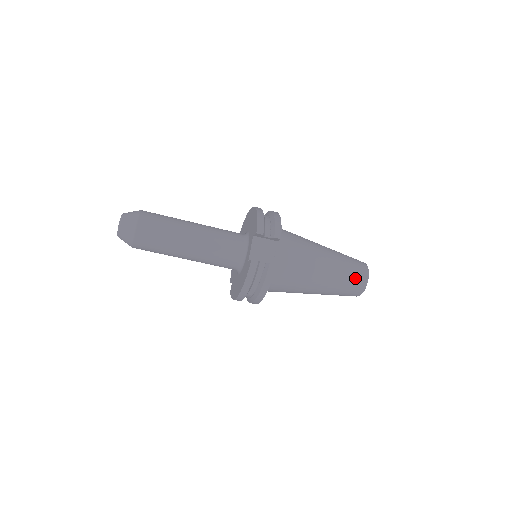
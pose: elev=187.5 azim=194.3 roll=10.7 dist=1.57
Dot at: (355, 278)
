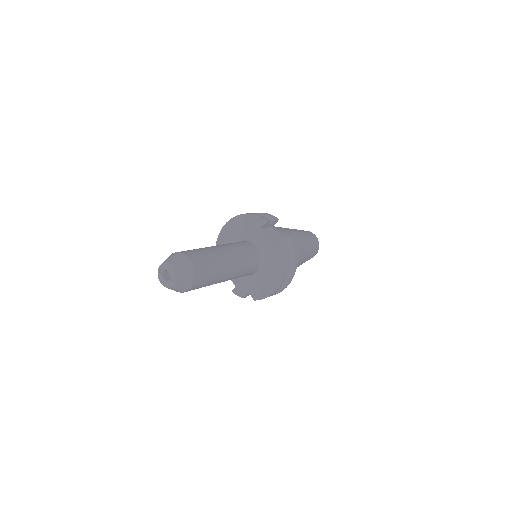
Dot at: (313, 238)
